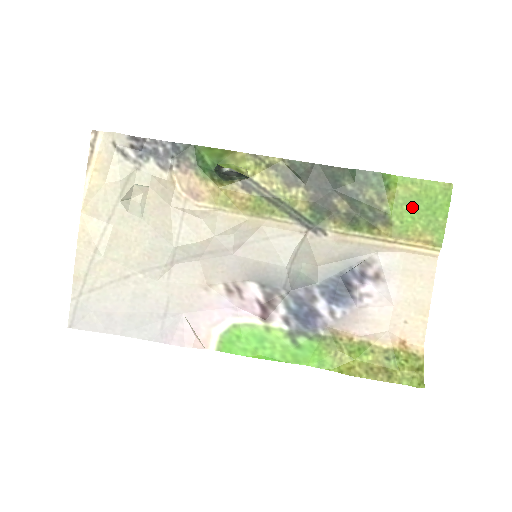
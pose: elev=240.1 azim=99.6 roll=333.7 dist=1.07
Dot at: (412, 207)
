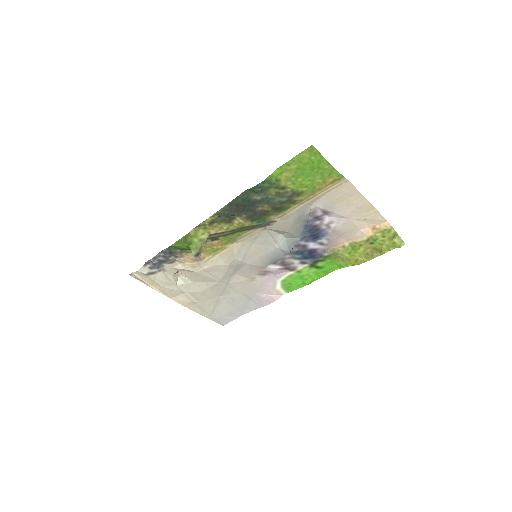
Dot at: (303, 176)
